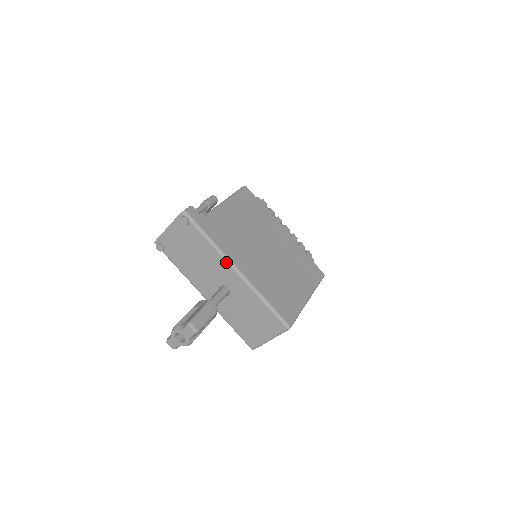
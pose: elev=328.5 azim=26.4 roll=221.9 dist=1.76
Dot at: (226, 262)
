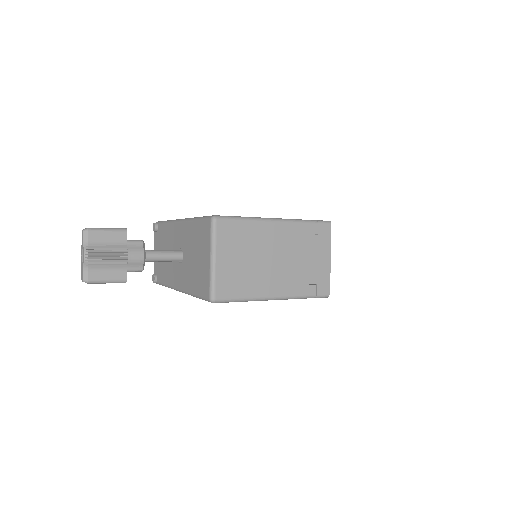
Dot at: (173, 223)
